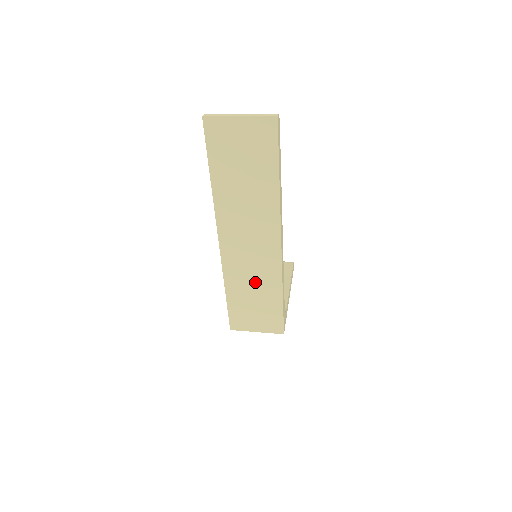
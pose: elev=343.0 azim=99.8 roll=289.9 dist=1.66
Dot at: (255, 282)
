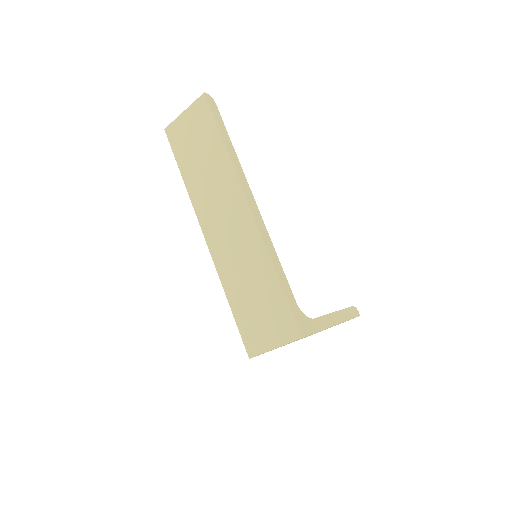
Dot at: (247, 270)
